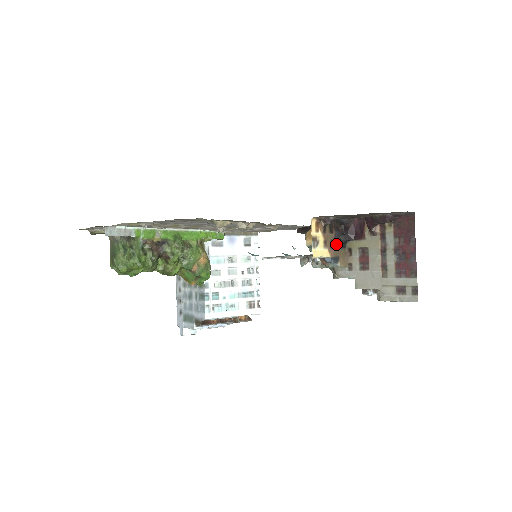
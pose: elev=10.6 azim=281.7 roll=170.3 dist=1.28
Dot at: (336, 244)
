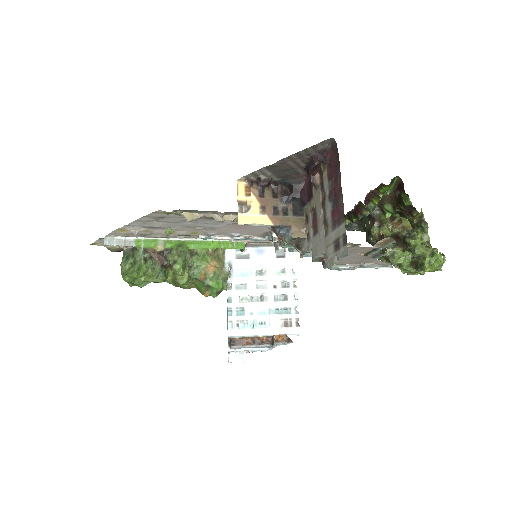
Dot at: (285, 211)
